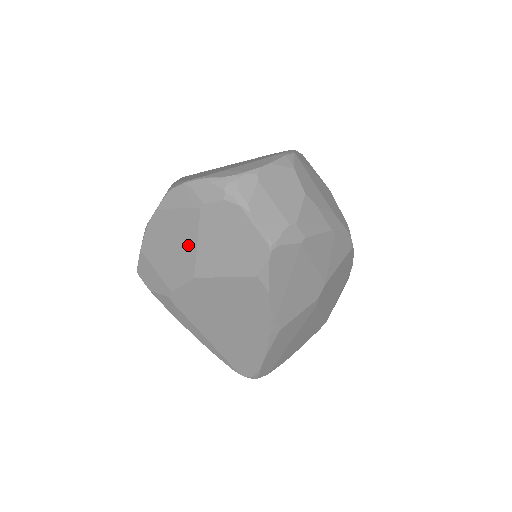
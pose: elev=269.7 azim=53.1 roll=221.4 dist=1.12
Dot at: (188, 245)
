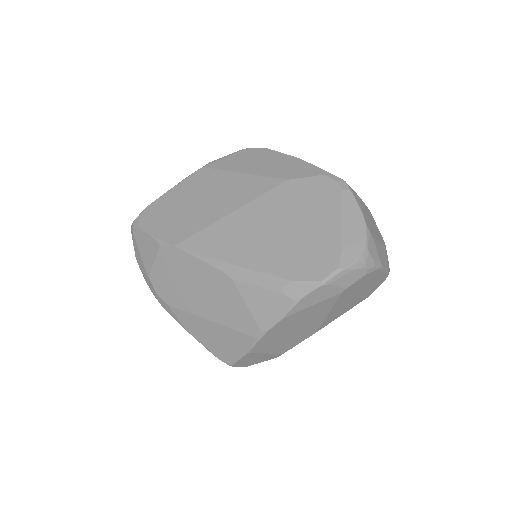
Dot at: (317, 320)
